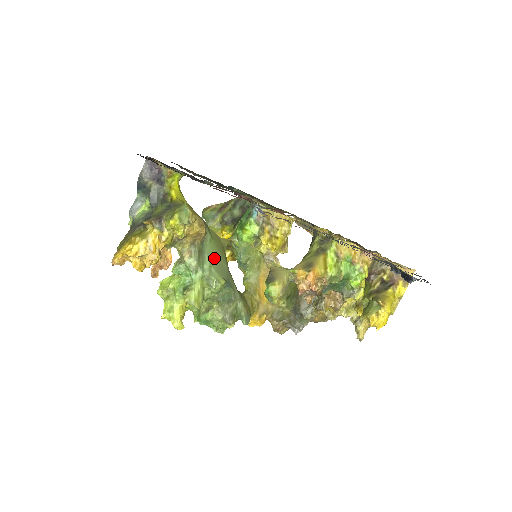
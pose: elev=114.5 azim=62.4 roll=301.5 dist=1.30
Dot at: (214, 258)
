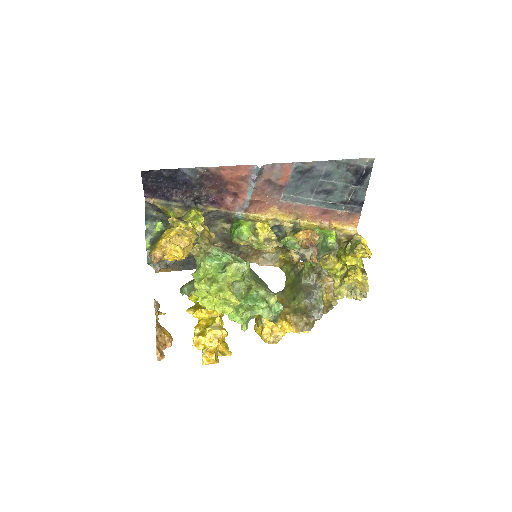
Dot at: occluded
